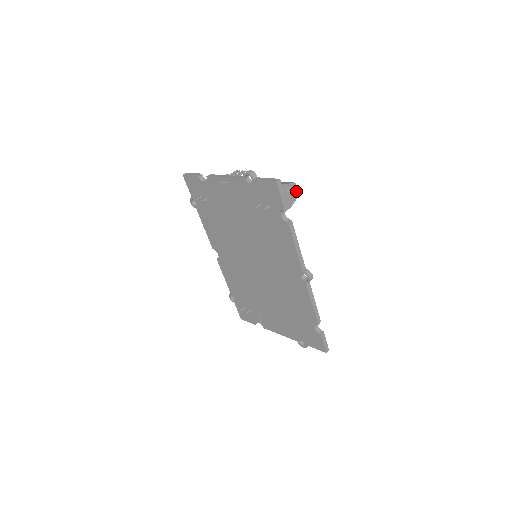
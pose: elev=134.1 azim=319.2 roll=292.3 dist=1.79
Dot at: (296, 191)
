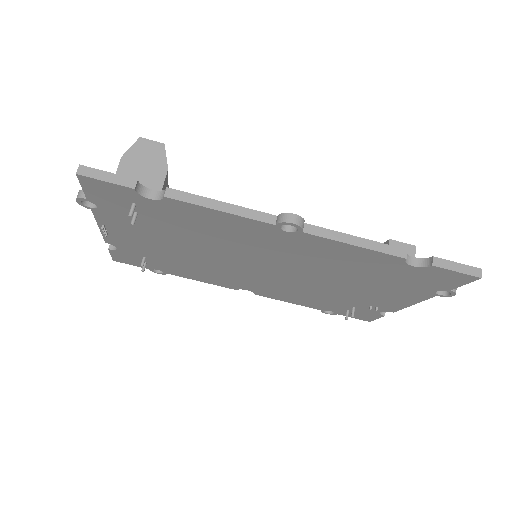
Dot at: (154, 145)
